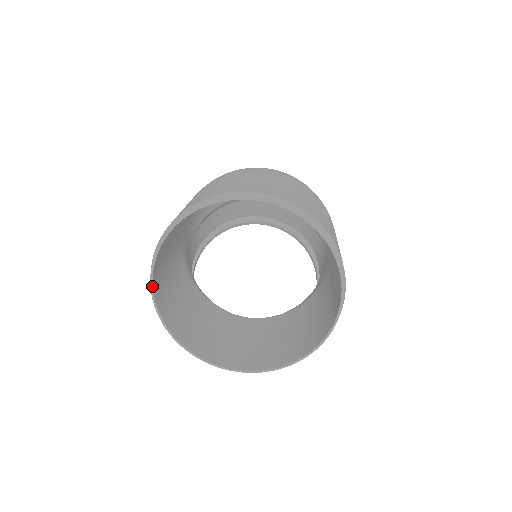
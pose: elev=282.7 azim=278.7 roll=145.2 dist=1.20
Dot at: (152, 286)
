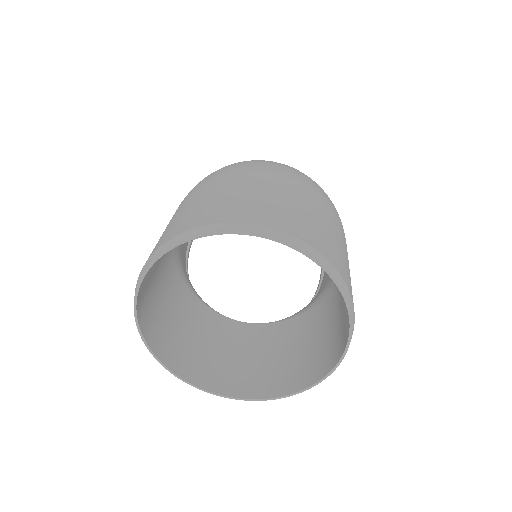
Dot at: (136, 314)
